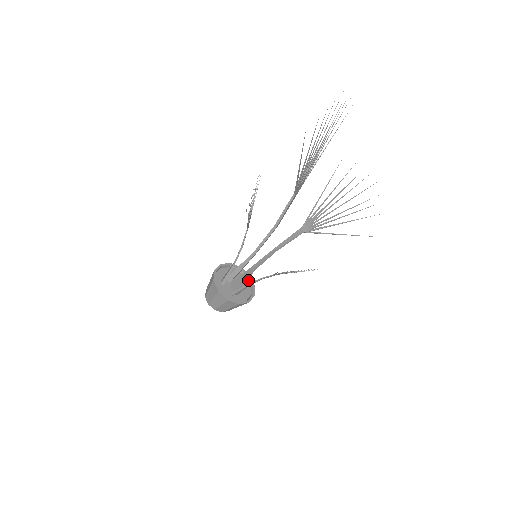
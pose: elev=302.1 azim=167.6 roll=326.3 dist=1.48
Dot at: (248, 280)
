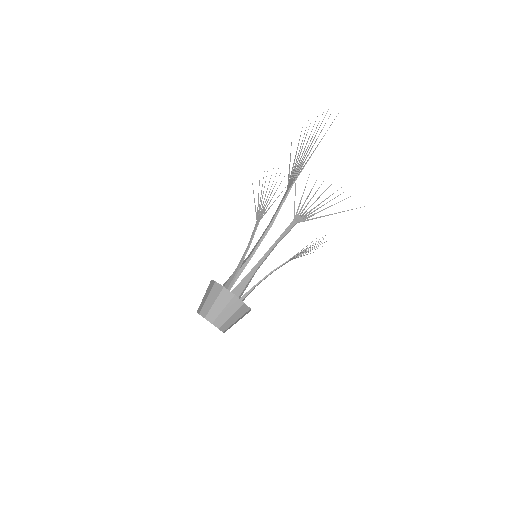
Dot at: occluded
